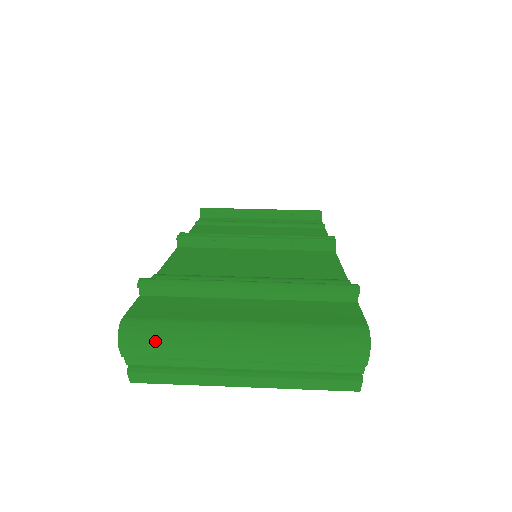
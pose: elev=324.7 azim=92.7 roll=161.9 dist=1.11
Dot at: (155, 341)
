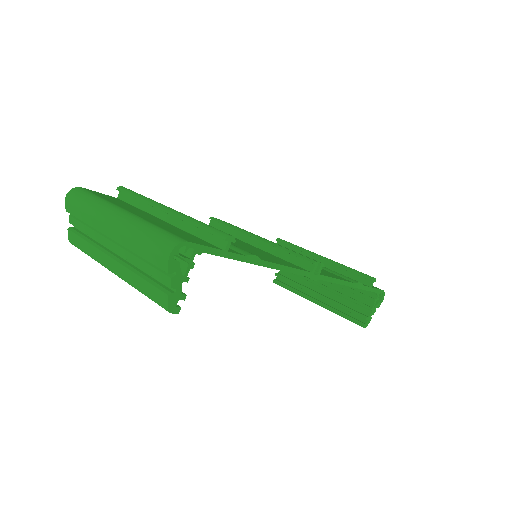
Dot at: (79, 201)
